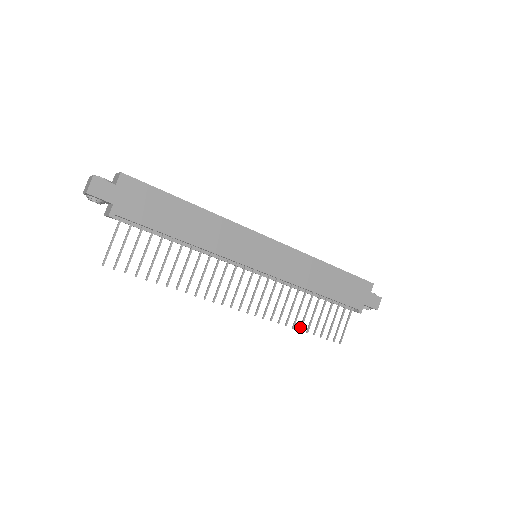
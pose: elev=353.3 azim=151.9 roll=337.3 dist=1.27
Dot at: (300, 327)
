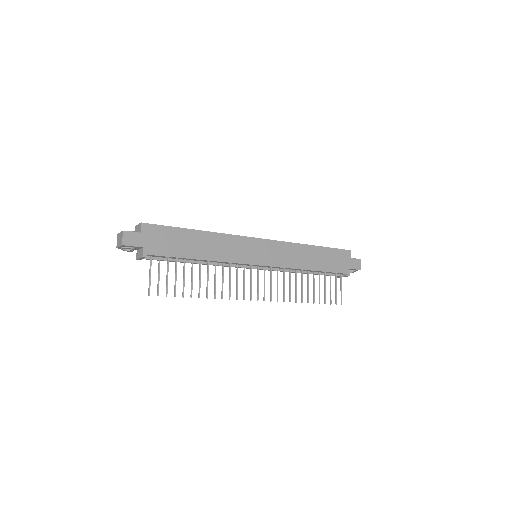
Dot at: (307, 300)
